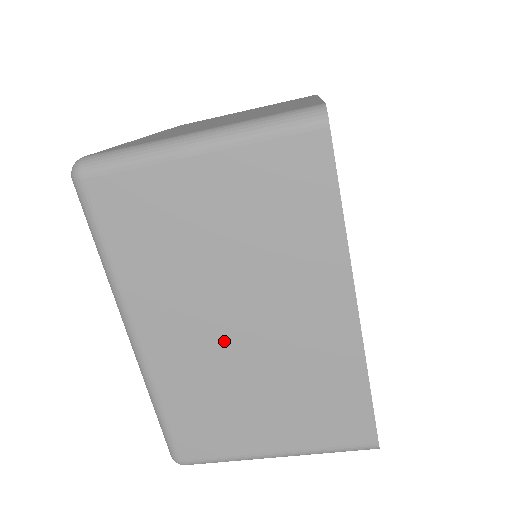
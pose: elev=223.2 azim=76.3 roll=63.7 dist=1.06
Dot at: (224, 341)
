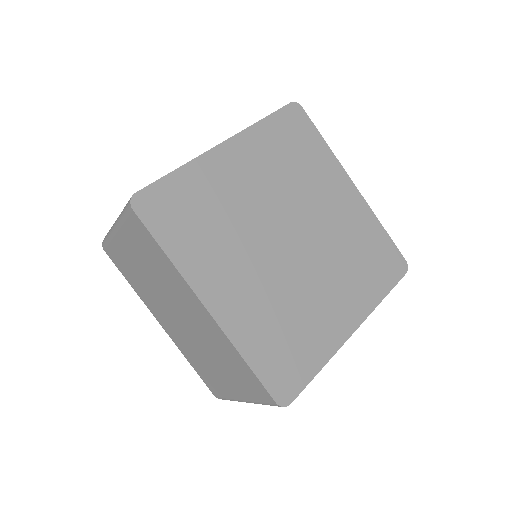
Dot at: (182, 328)
